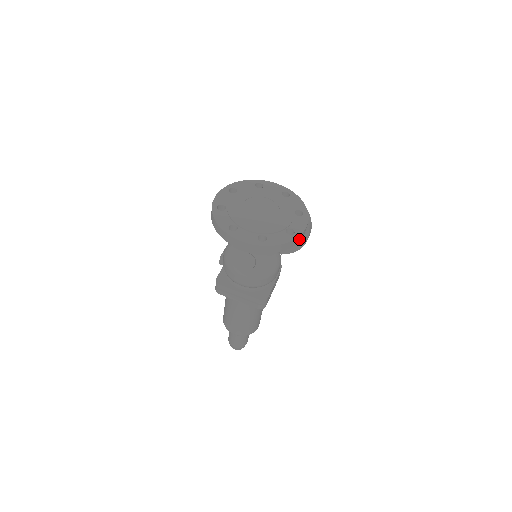
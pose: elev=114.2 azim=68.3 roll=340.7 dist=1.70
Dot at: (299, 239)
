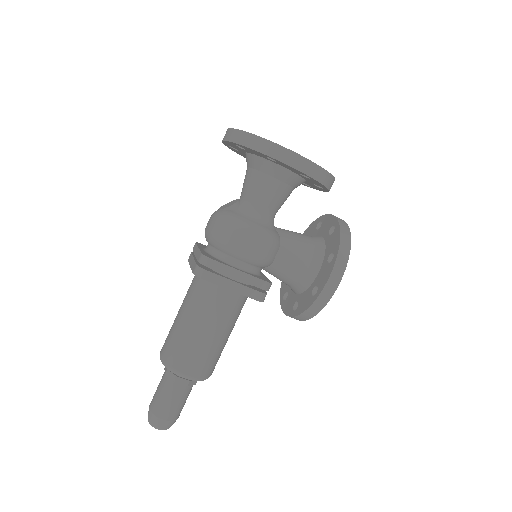
Dot at: (279, 155)
